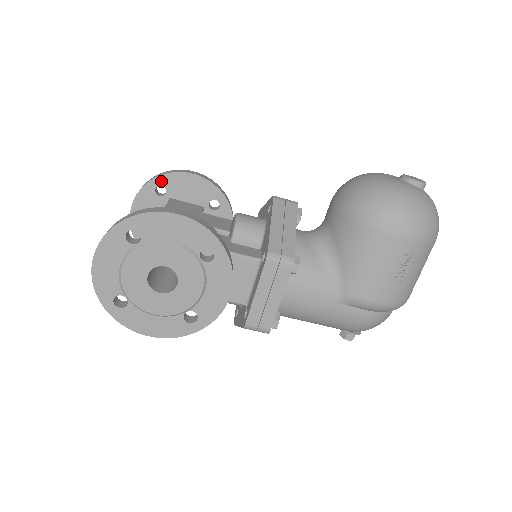
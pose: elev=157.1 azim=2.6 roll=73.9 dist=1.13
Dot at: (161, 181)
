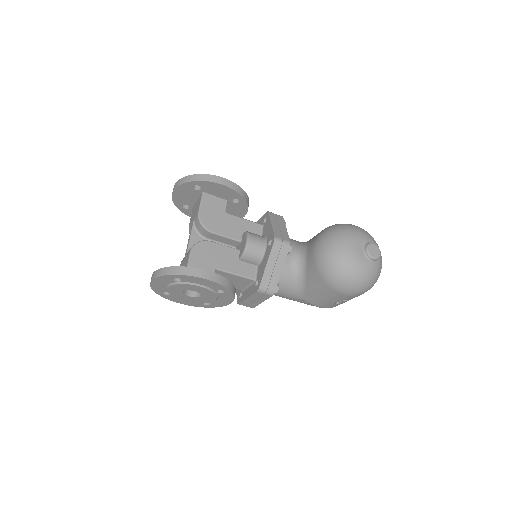
Dot at: (198, 183)
